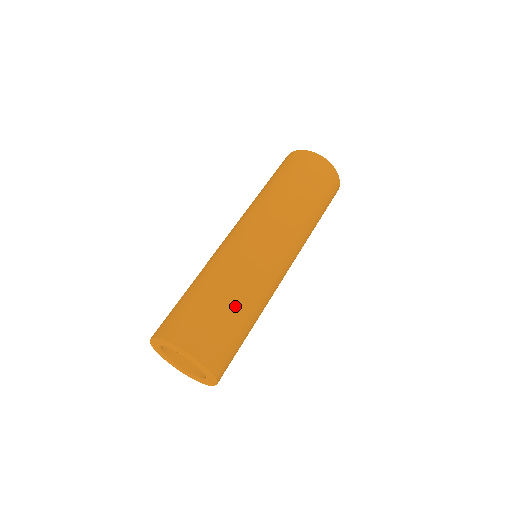
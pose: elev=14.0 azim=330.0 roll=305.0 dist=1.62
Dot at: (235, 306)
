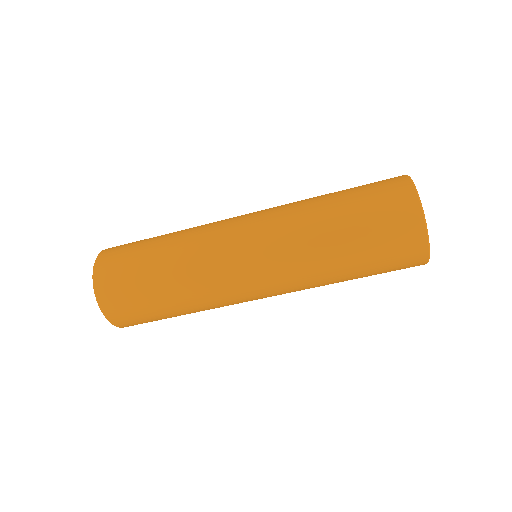
Dot at: (170, 304)
